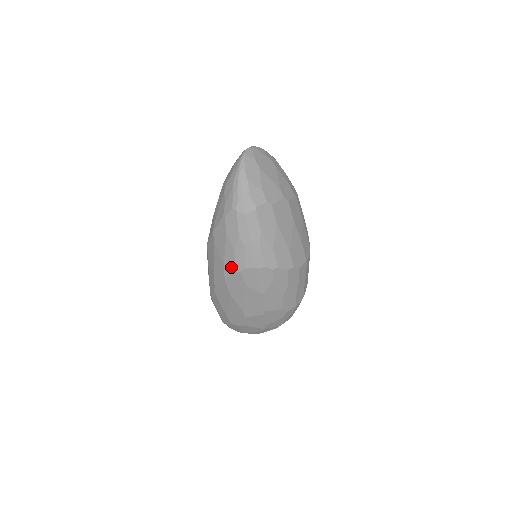
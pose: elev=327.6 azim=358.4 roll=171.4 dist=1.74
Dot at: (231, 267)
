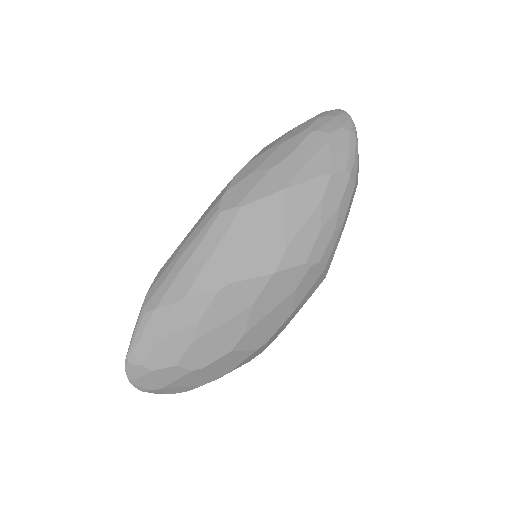
Dot at: (301, 253)
